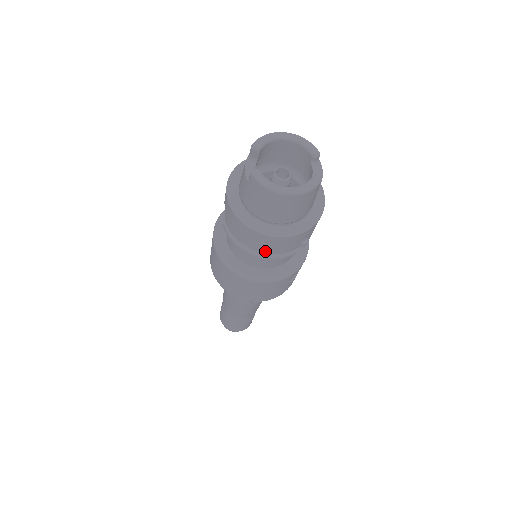
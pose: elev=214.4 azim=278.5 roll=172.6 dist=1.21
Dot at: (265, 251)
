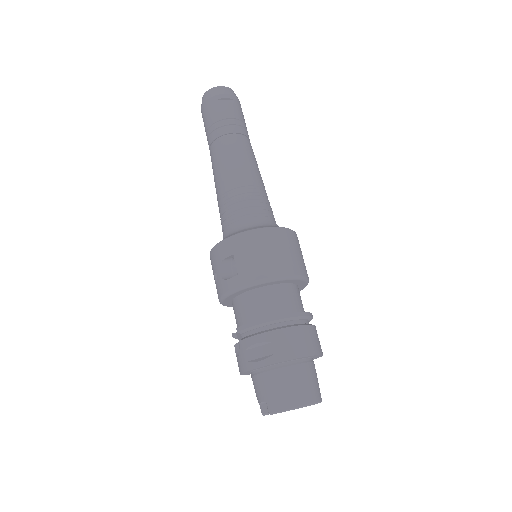
Dot at: occluded
